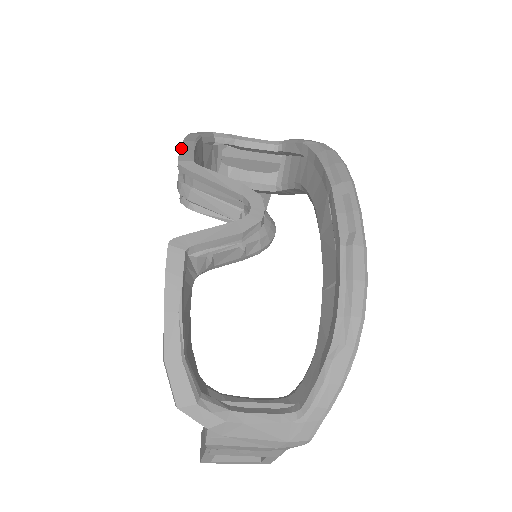
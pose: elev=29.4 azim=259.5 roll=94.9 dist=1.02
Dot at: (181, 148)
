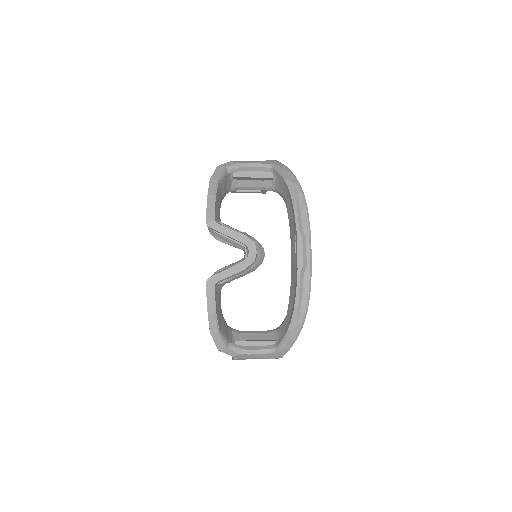
Dot at: (207, 207)
